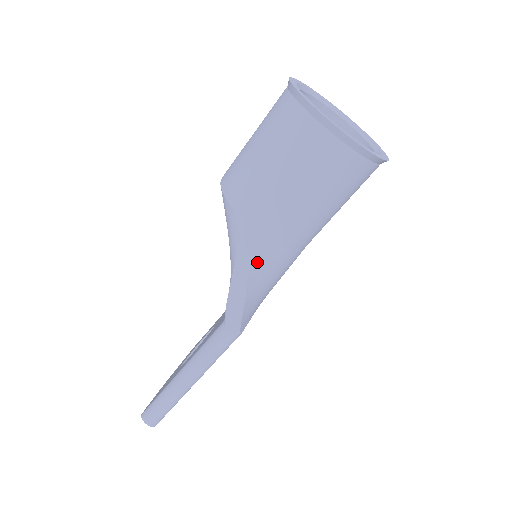
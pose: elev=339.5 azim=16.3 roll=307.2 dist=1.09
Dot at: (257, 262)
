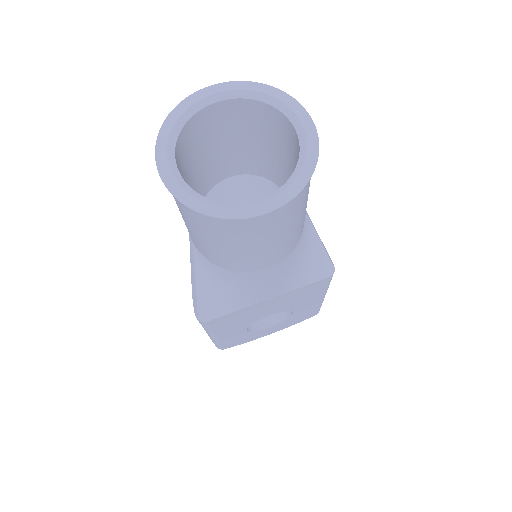
Dot at: (201, 270)
